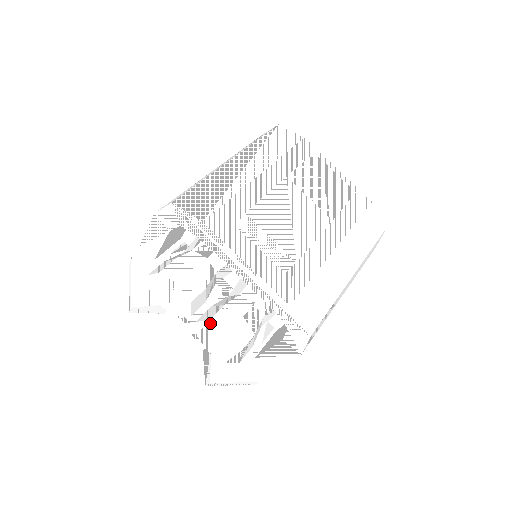
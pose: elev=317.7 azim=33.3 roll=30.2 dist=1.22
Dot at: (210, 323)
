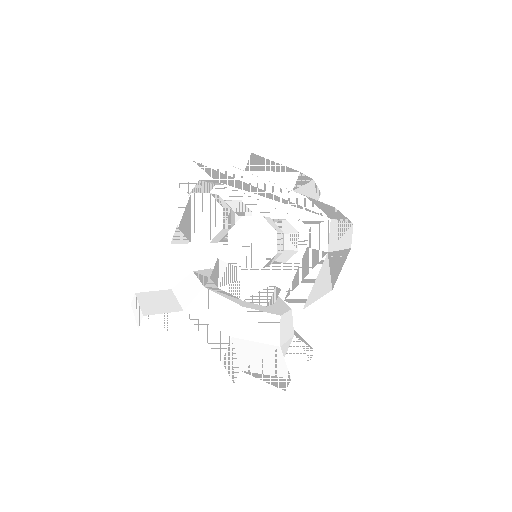
Dot at: (243, 219)
